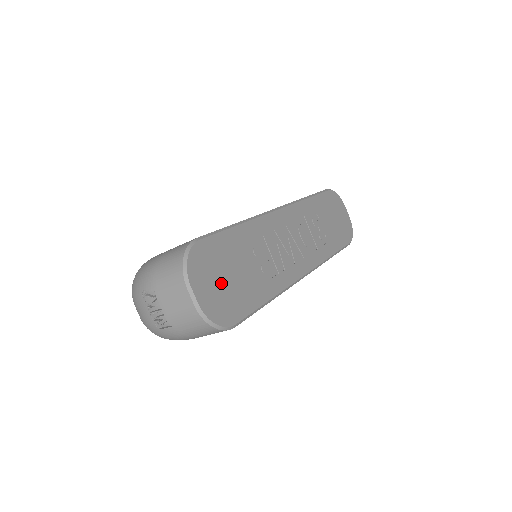
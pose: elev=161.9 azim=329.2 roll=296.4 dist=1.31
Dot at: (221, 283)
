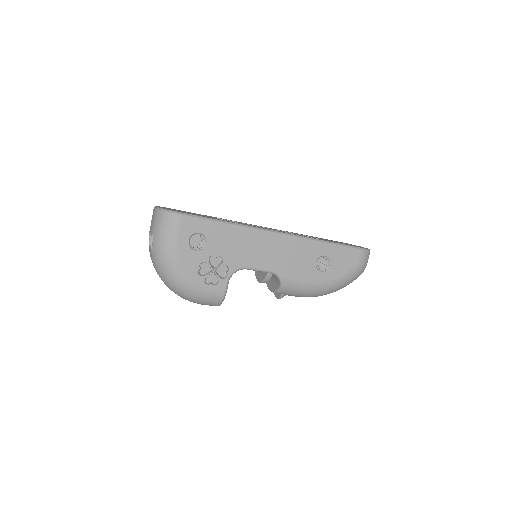
Dot at: occluded
